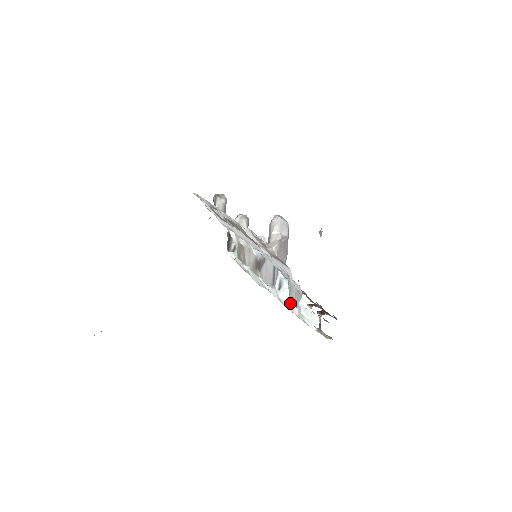
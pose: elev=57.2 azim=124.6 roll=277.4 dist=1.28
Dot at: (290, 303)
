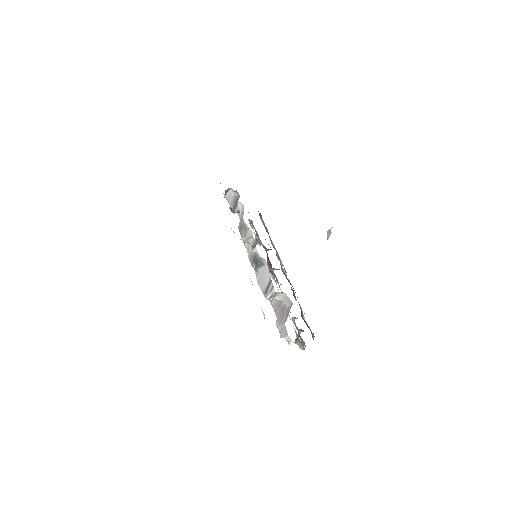
Dot at: occluded
